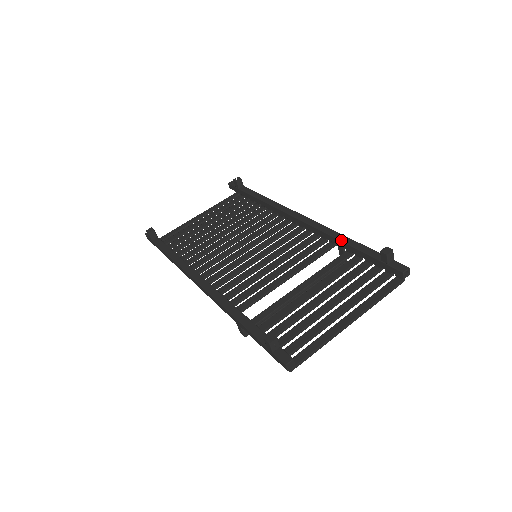
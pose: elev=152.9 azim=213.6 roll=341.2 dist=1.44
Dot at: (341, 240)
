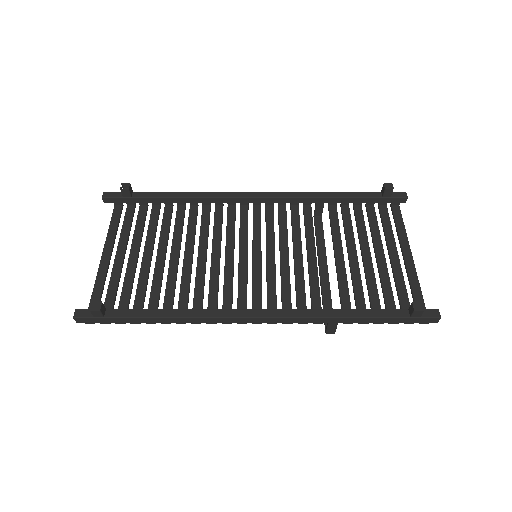
Dot at: (328, 197)
